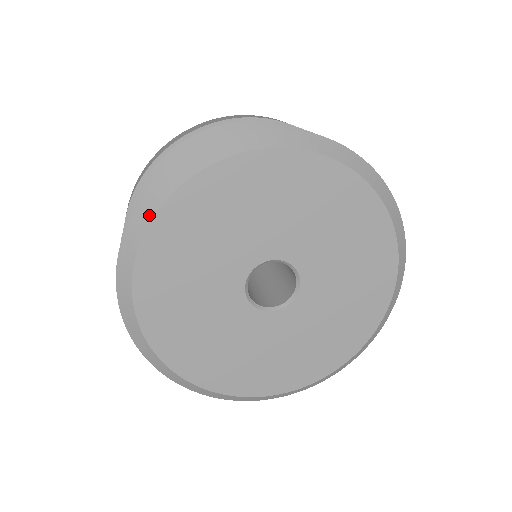
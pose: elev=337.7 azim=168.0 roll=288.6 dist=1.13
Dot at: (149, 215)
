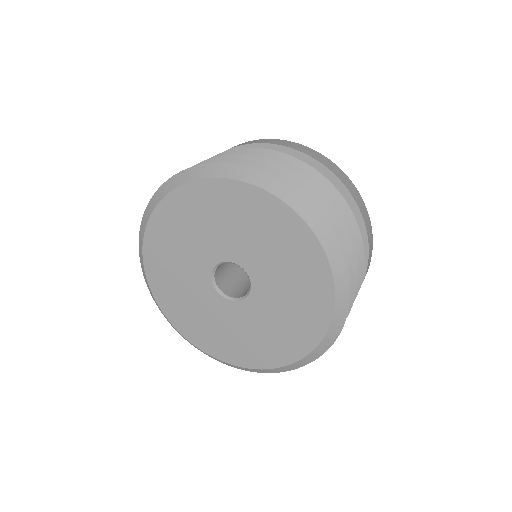
Dot at: (147, 219)
